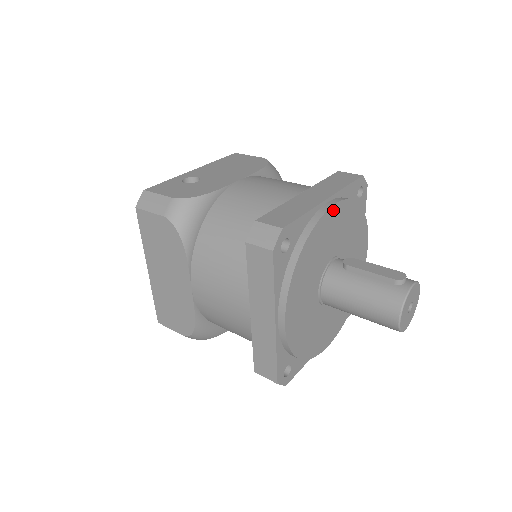
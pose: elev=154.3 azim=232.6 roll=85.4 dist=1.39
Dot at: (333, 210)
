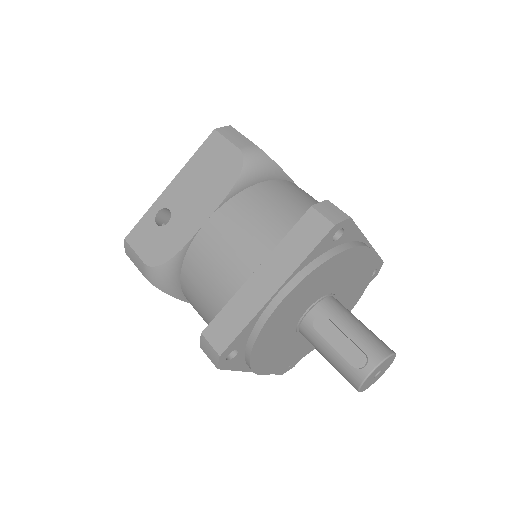
Dot at: (284, 301)
